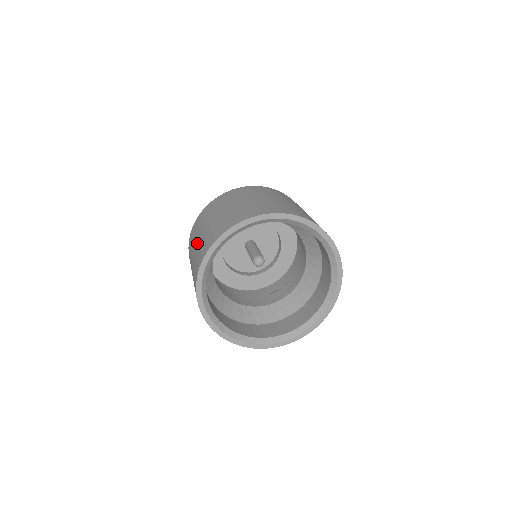
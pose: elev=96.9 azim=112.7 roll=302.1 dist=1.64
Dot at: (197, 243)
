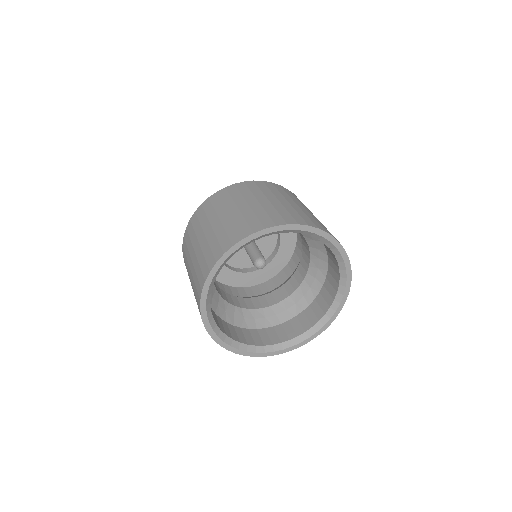
Dot at: occluded
